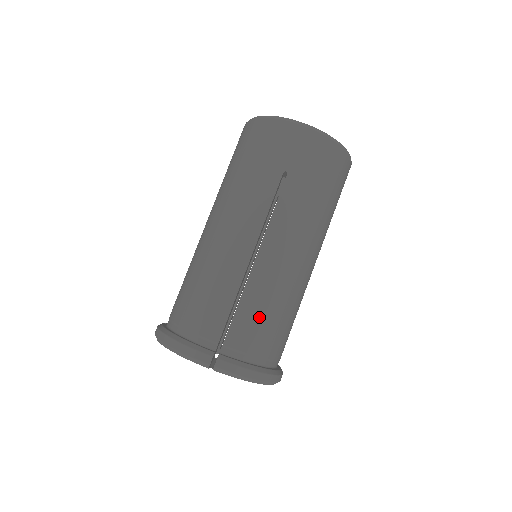
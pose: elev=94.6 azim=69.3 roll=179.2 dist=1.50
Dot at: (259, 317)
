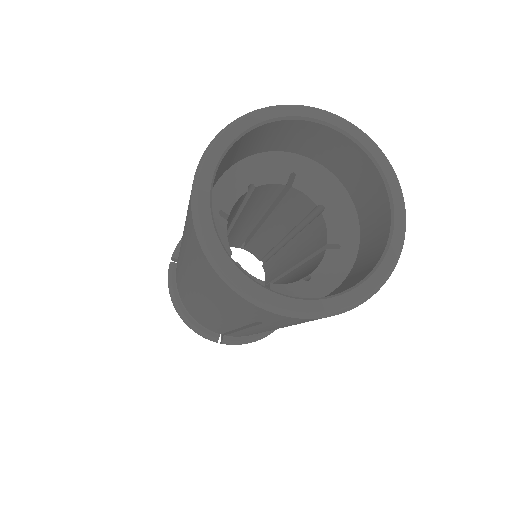
Dot at: occluded
